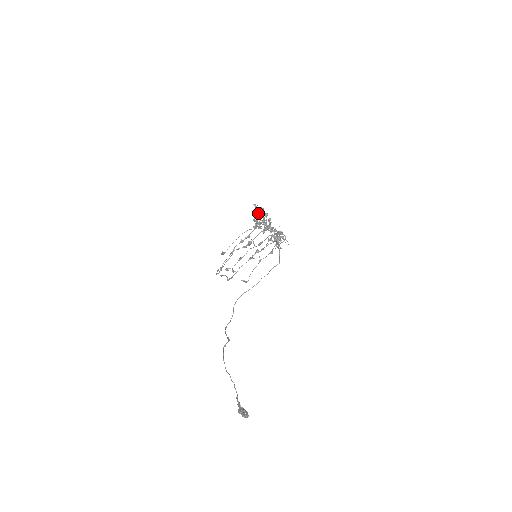
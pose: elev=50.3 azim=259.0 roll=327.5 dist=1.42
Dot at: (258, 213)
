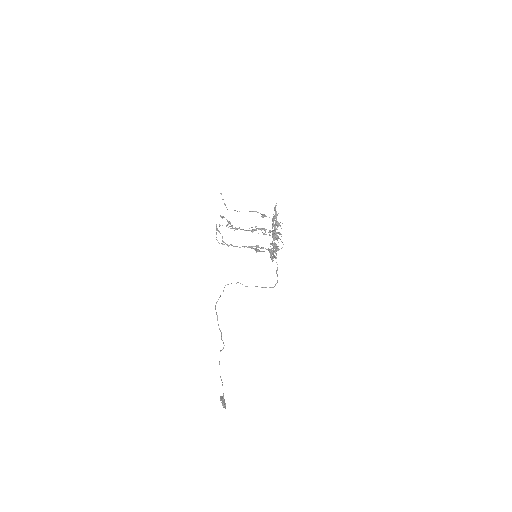
Dot at: (272, 219)
